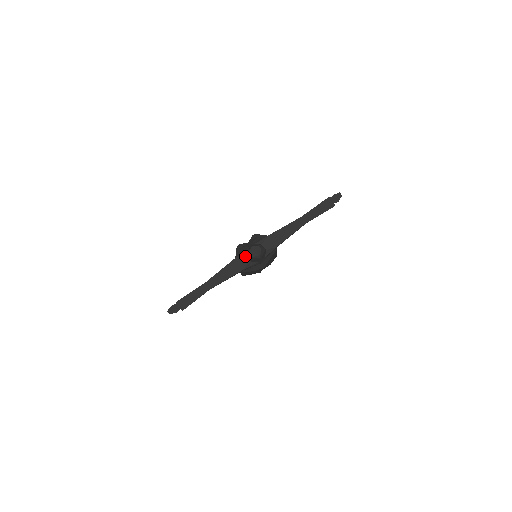
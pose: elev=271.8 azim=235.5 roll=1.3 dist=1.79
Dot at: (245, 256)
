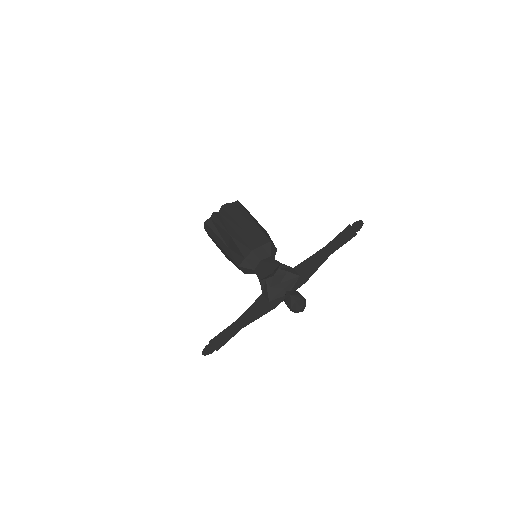
Dot at: (279, 298)
